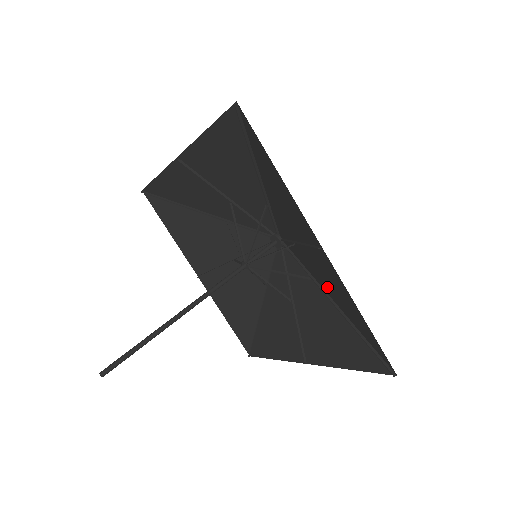
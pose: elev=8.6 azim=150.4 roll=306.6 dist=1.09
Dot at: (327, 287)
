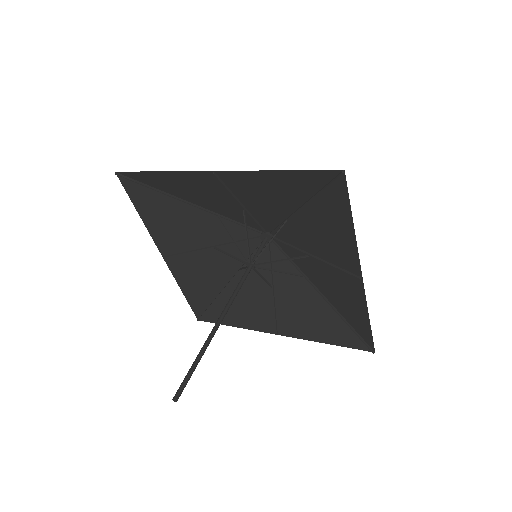
Dot at: (283, 203)
